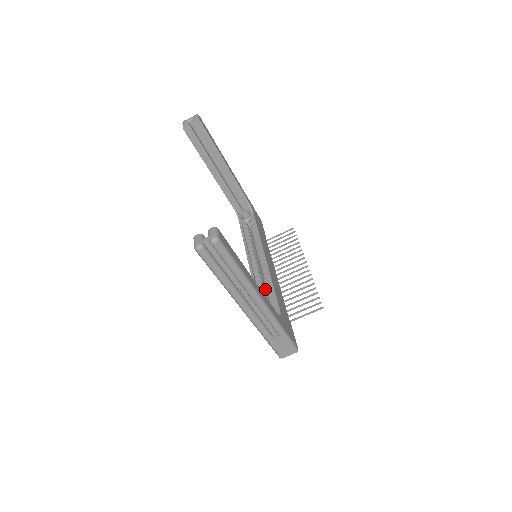
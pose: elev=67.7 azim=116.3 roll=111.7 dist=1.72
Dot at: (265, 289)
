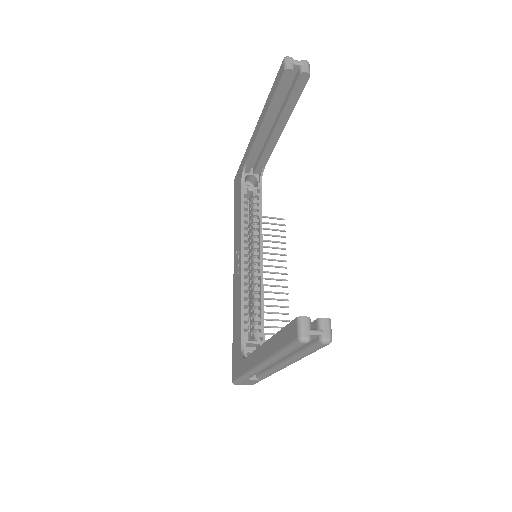
Dot at: occluded
